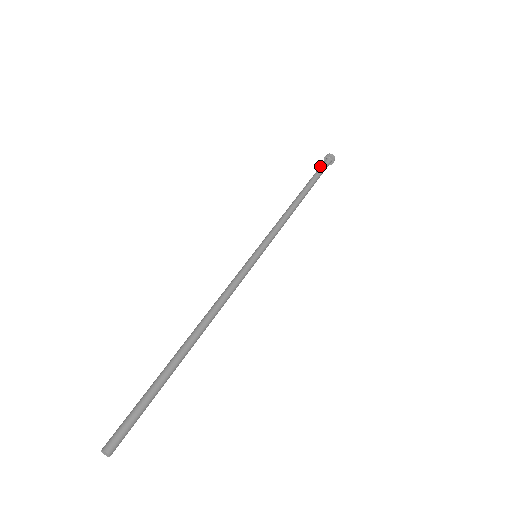
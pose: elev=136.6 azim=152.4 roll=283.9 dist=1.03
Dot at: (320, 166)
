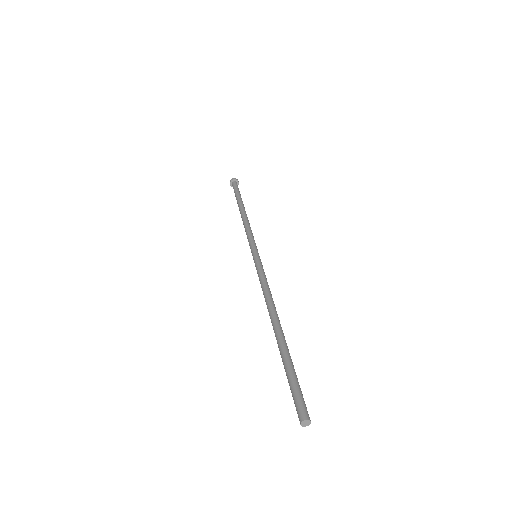
Dot at: occluded
